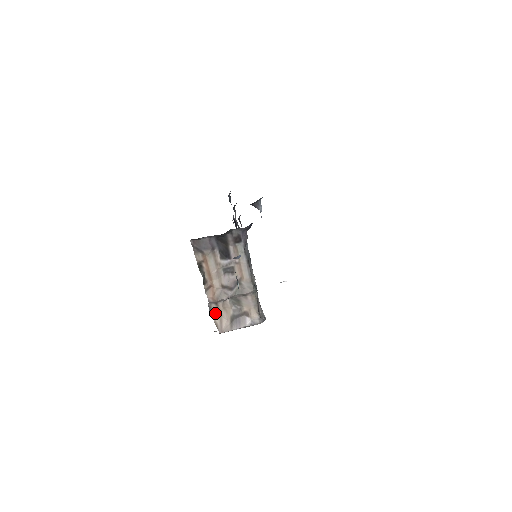
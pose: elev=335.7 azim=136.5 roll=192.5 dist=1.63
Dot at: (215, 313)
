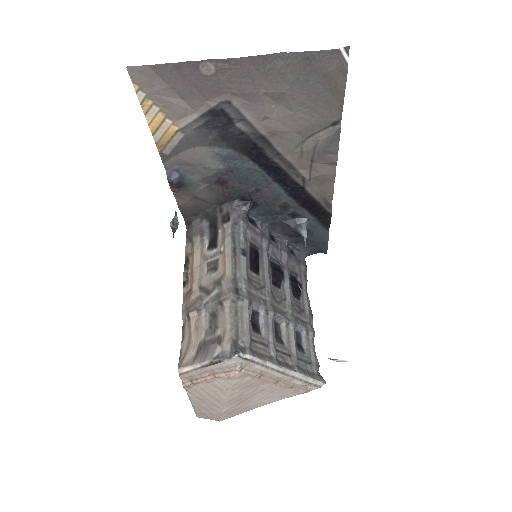
Dot at: (187, 337)
